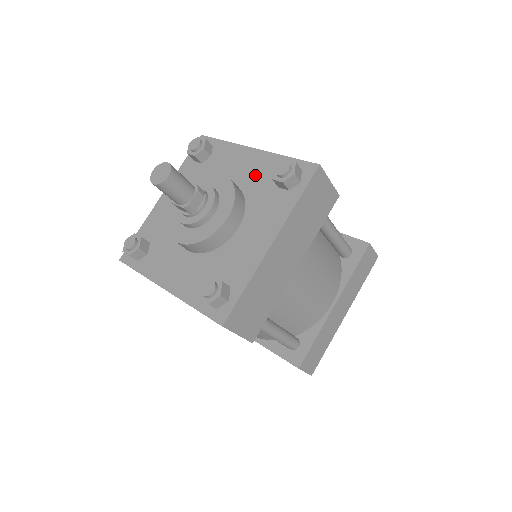
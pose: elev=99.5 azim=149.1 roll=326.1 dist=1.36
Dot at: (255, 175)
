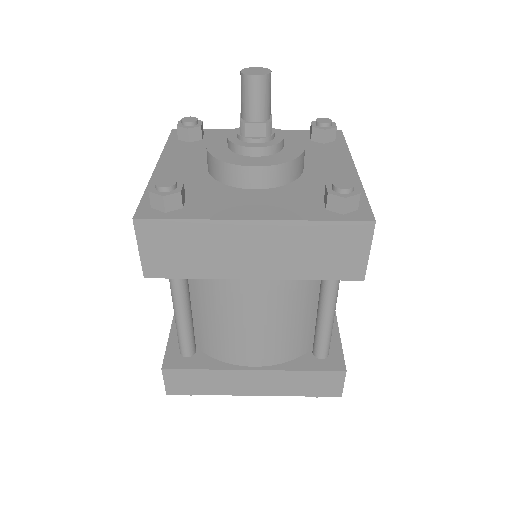
Dot at: (325, 179)
